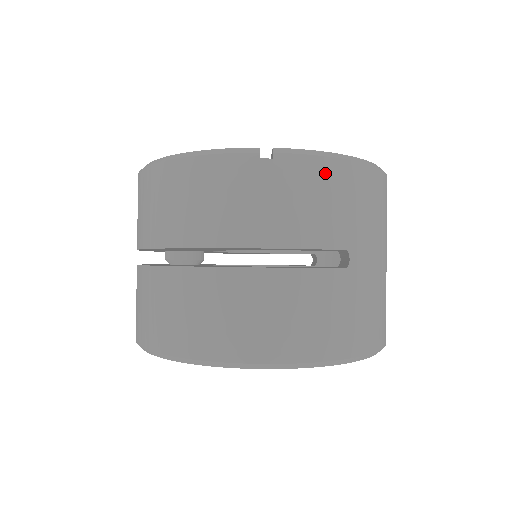
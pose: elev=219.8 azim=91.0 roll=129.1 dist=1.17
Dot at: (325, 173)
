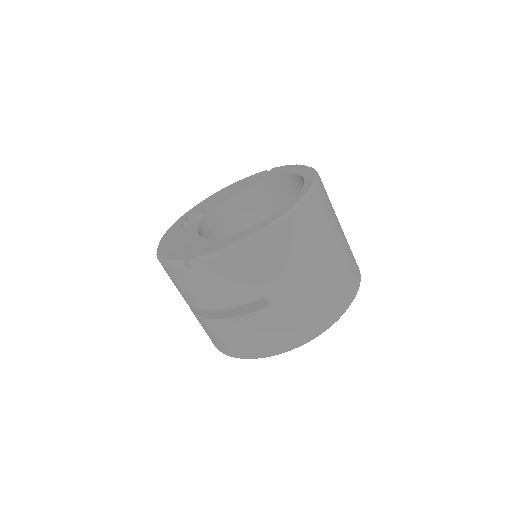
Dot at: (224, 265)
